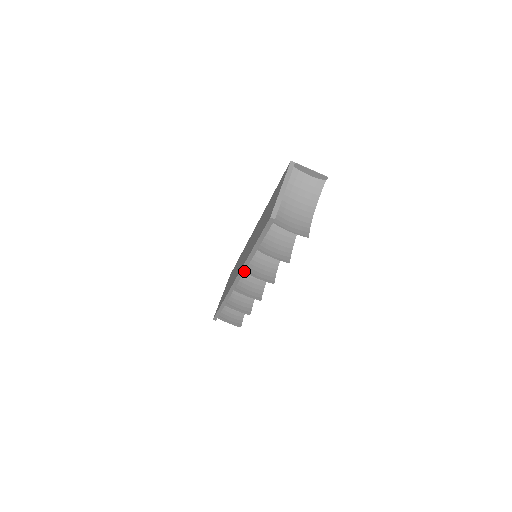
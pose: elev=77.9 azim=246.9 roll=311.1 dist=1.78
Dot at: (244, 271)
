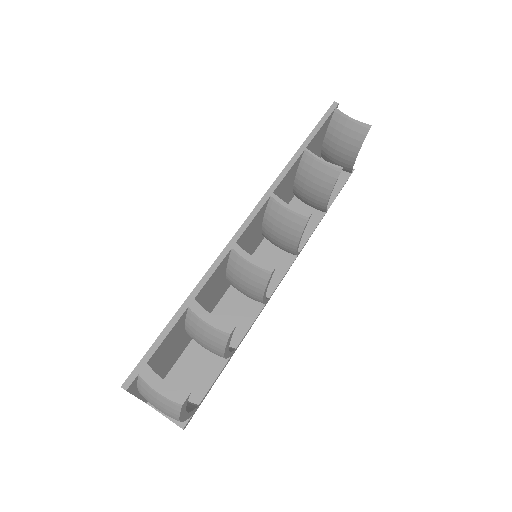
Dot at: (271, 194)
